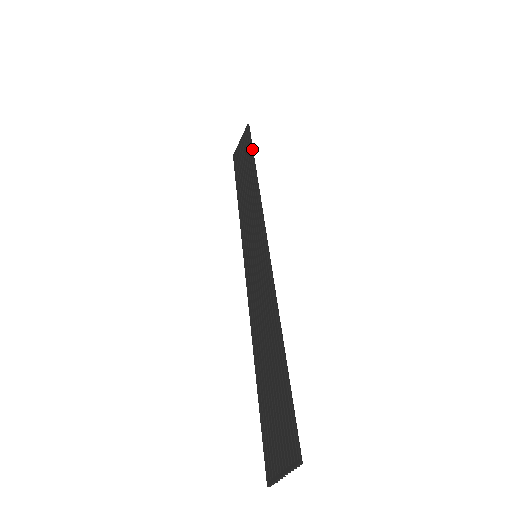
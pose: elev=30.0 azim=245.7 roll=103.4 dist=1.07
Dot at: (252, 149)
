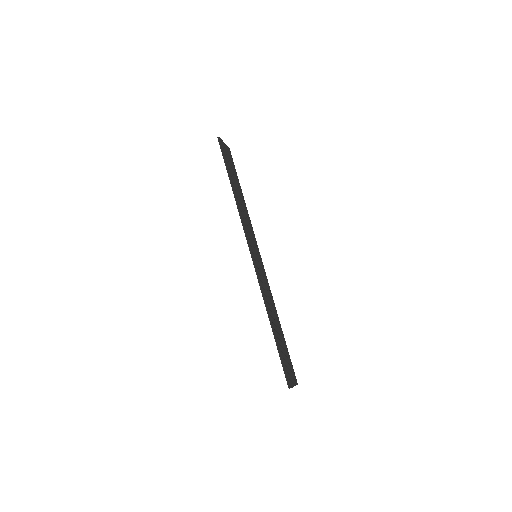
Dot at: (226, 167)
